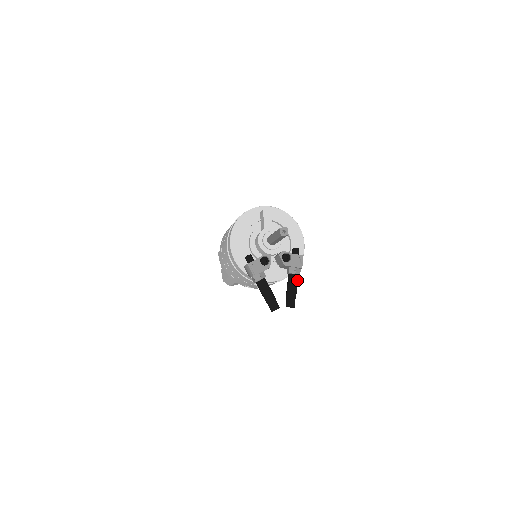
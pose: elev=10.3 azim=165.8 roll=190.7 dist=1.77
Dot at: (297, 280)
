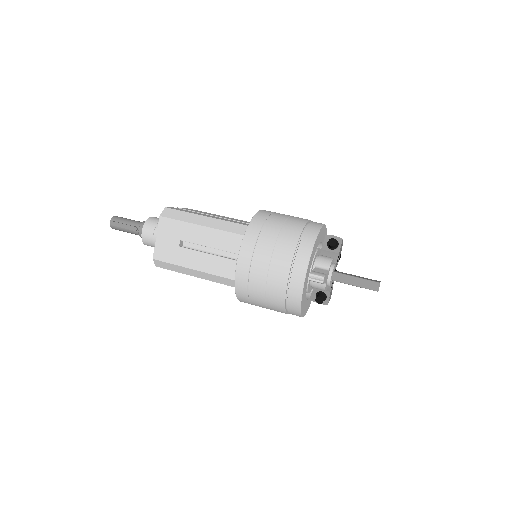
Dot at: occluded
